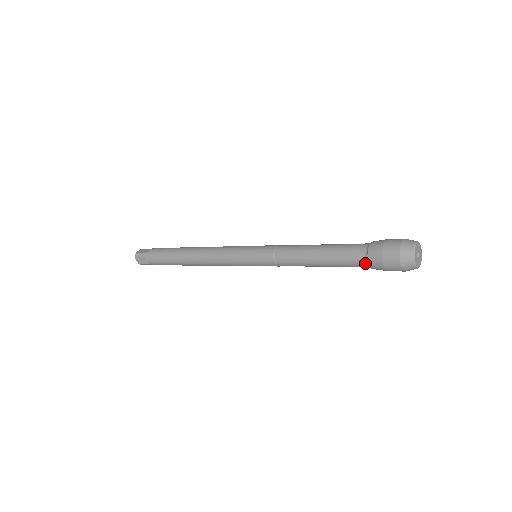
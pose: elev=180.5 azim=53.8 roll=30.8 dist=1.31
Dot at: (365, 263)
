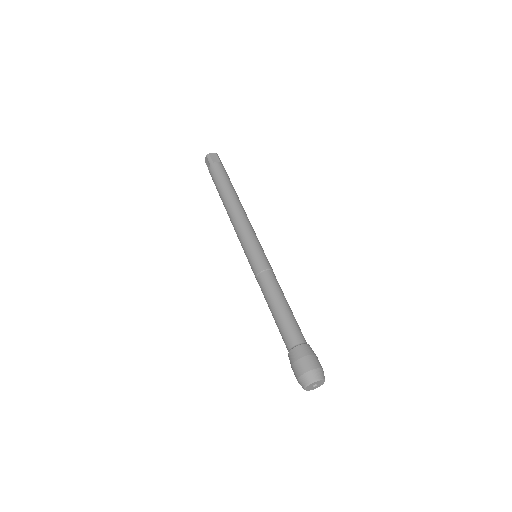
Dot at: (288, 350)
